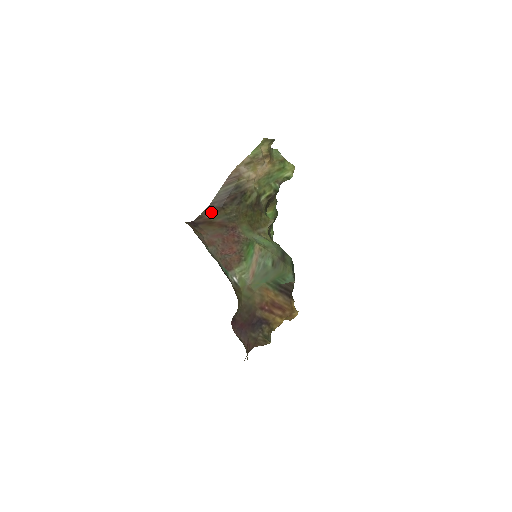
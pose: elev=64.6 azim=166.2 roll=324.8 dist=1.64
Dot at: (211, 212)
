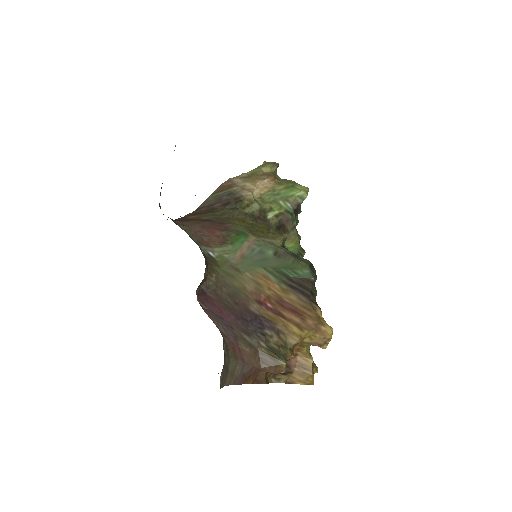
Dot at: (196, 214)
